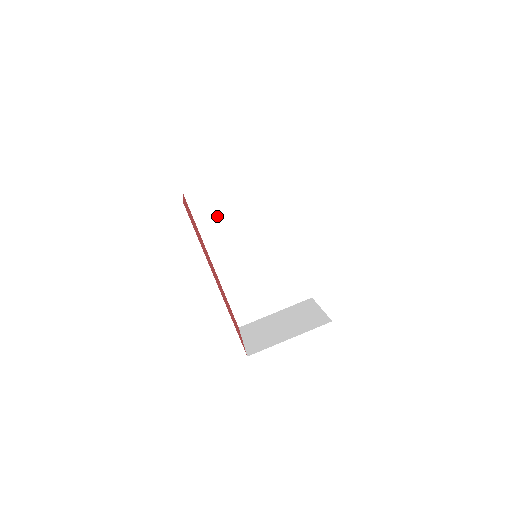
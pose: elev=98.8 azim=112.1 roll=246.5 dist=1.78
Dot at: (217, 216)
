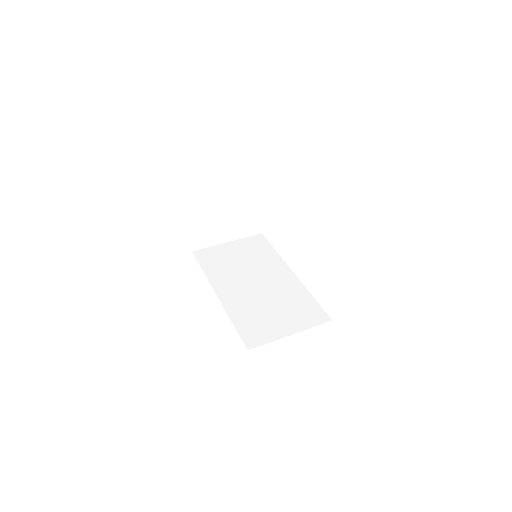
Dot at: (222, 263)
